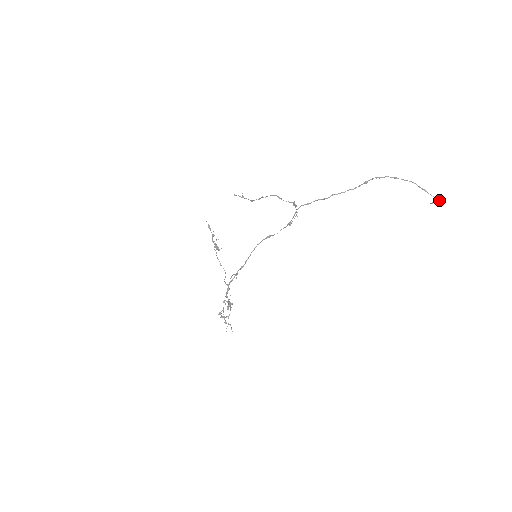
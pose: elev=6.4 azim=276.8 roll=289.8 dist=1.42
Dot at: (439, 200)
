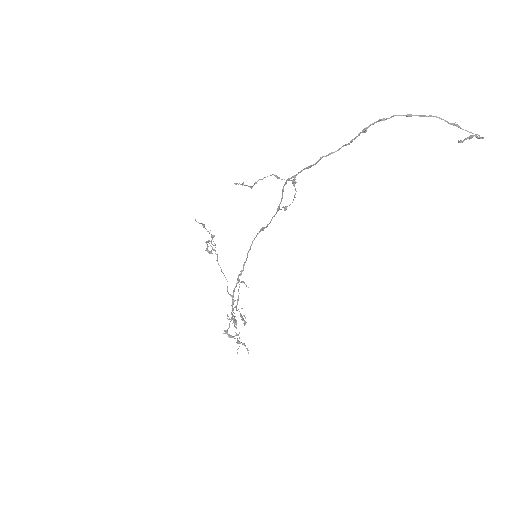
Dot at: (482, 137)
